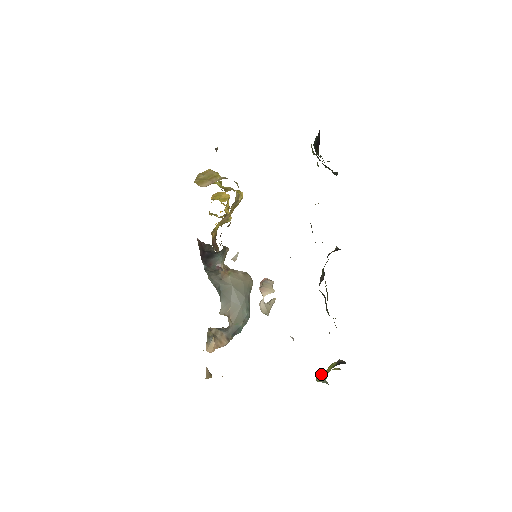
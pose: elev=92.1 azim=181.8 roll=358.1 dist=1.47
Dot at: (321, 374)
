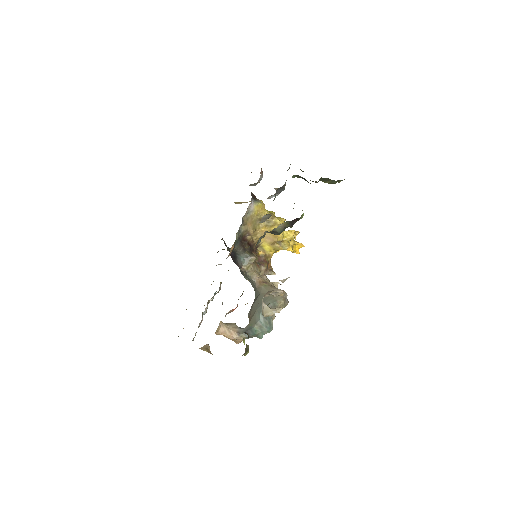
Dot at: occluded
